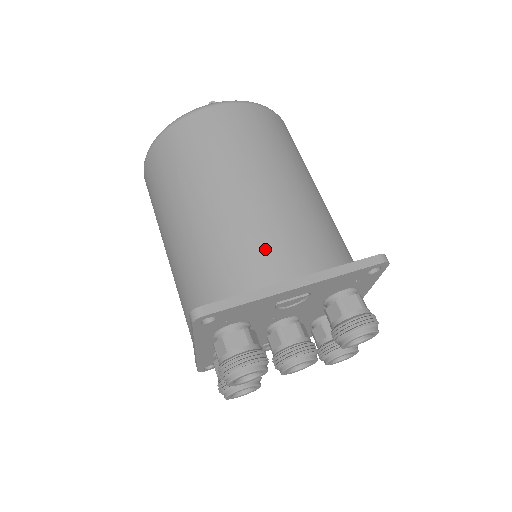
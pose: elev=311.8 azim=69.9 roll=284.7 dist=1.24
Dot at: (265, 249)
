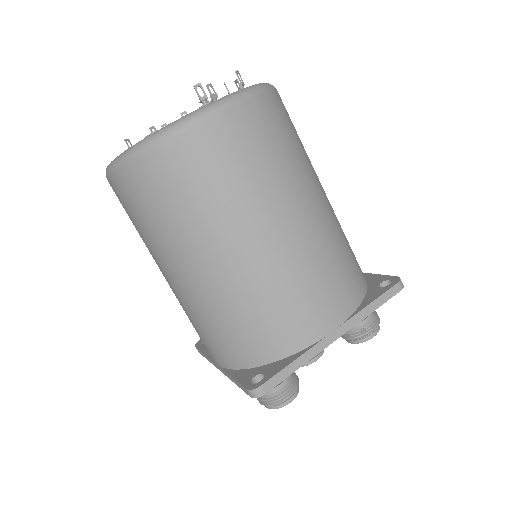
Dot at: (305, 306)
